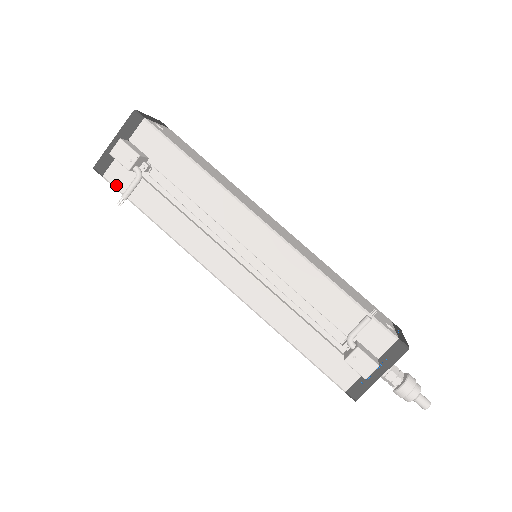
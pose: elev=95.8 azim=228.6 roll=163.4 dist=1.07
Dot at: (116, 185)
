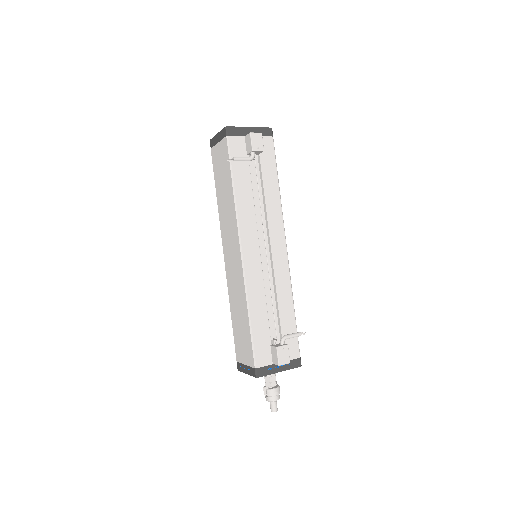
Dot at: (231, 148)
